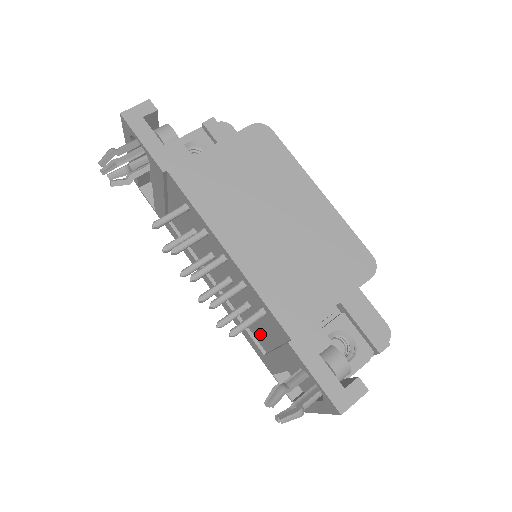
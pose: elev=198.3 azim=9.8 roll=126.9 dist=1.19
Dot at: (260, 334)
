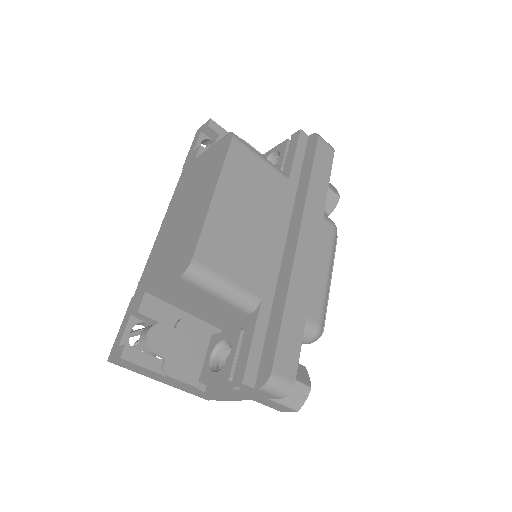
Dot at: occluded
